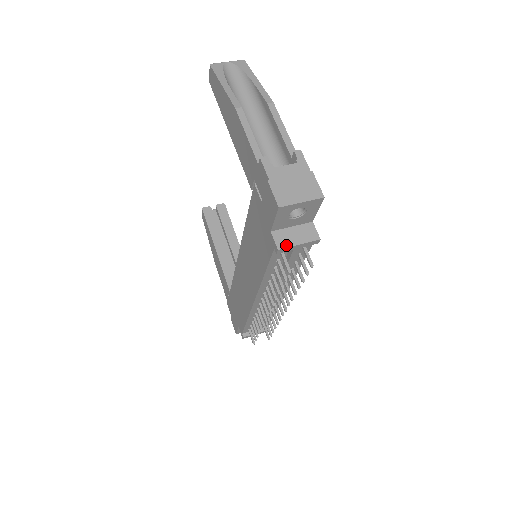
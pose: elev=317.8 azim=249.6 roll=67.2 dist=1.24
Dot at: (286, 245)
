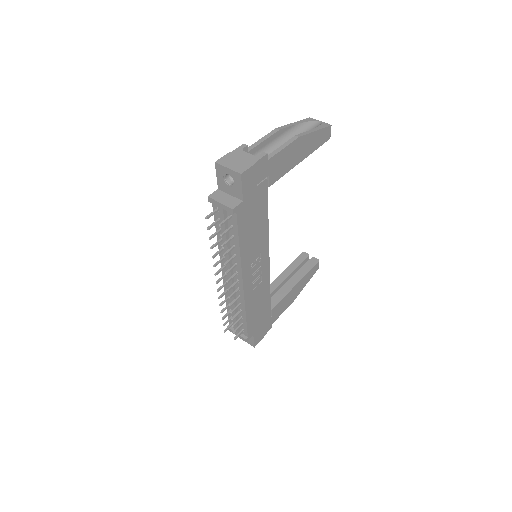
Dot at: (214, 198)
